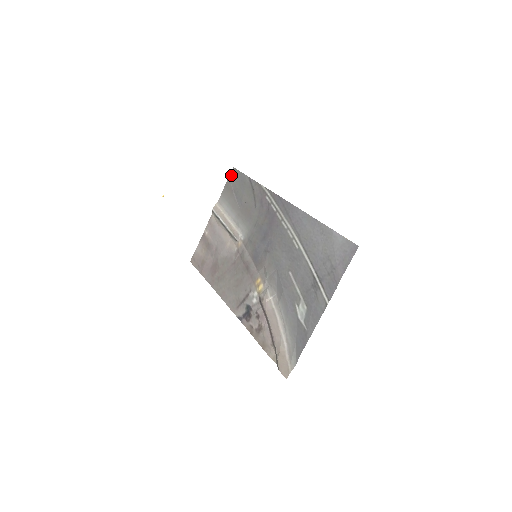
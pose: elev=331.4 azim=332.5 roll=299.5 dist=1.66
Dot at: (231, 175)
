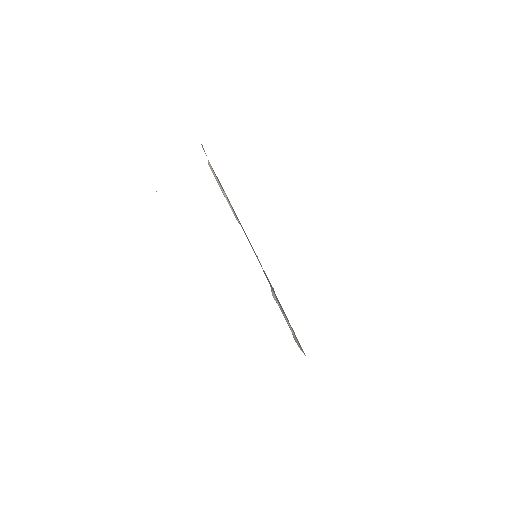
Dot at: occluded
